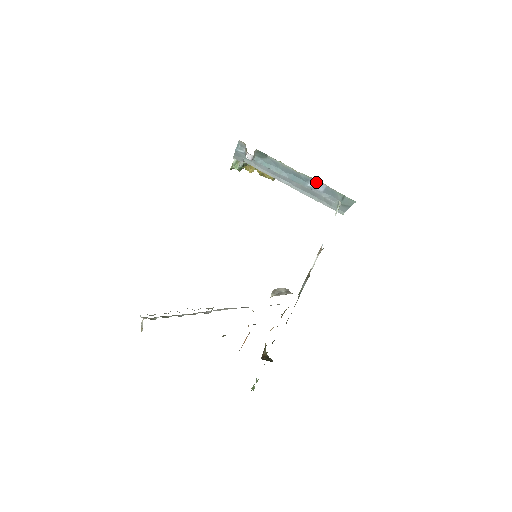
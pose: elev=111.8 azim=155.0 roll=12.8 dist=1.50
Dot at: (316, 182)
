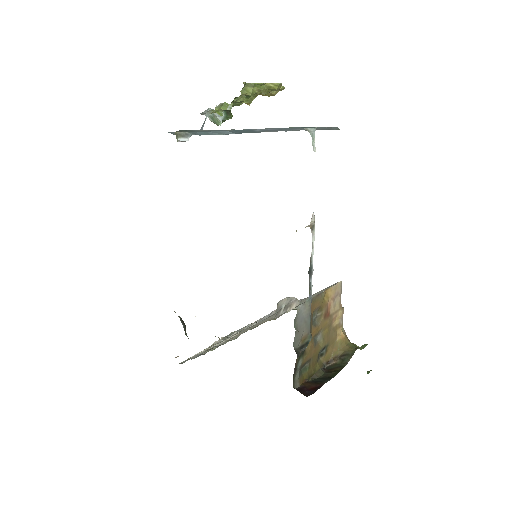
Dot at: (253, 129)
